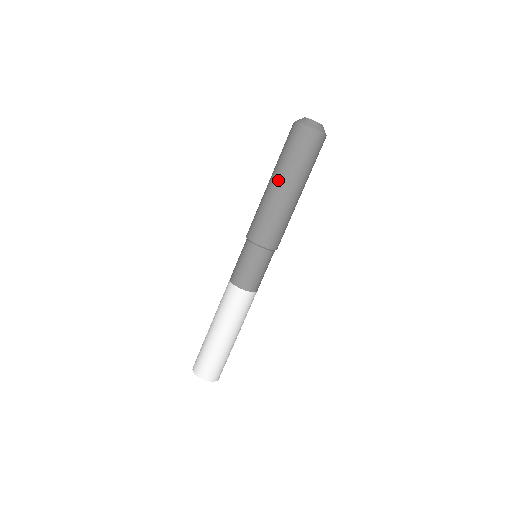
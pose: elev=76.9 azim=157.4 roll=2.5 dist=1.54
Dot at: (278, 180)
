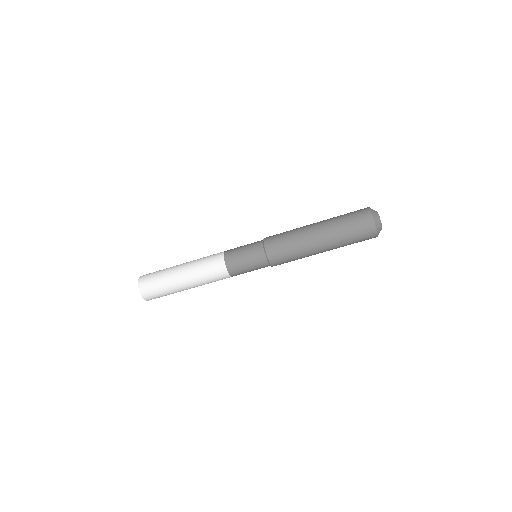
Dot at: (324, 238)
